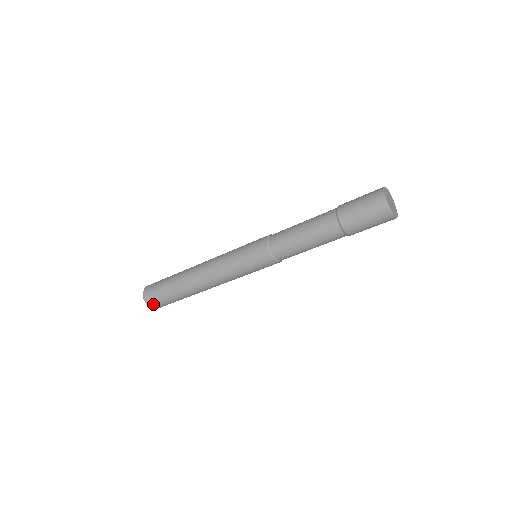
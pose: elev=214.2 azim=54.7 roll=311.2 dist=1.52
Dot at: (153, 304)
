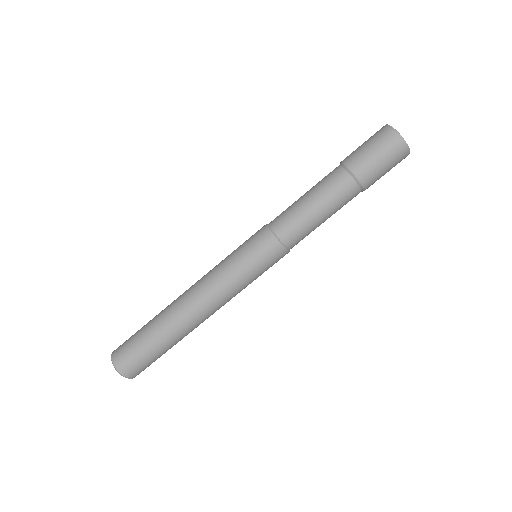
Dot at: (130, 370)
